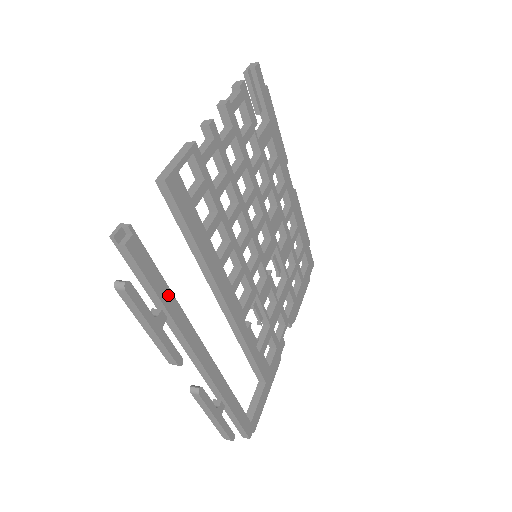
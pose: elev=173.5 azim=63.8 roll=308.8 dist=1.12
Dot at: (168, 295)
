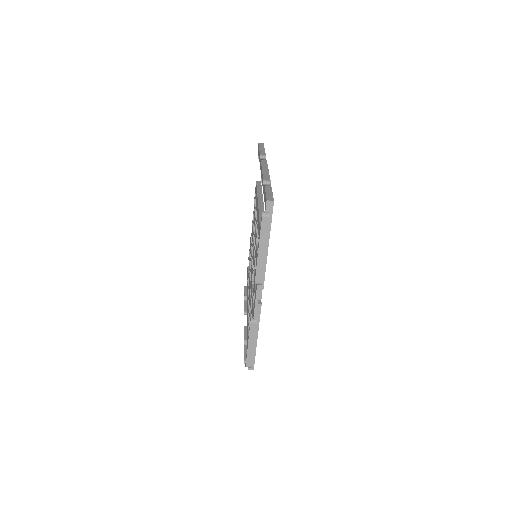
Dot at: occluded
